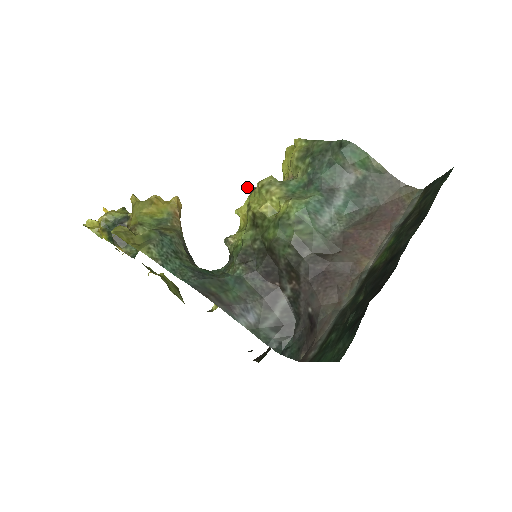
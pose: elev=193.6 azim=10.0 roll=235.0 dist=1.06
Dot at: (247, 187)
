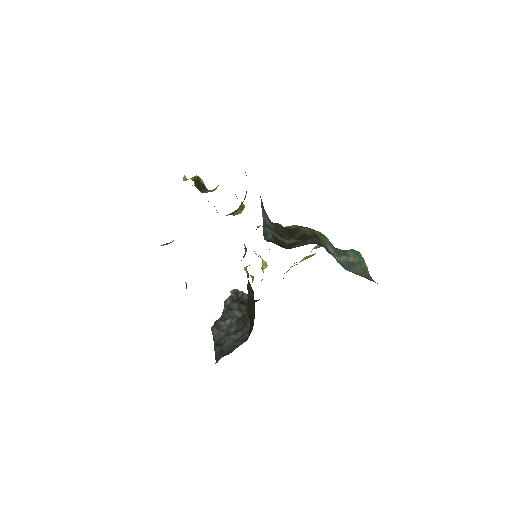
Dot at: (235, 289)
